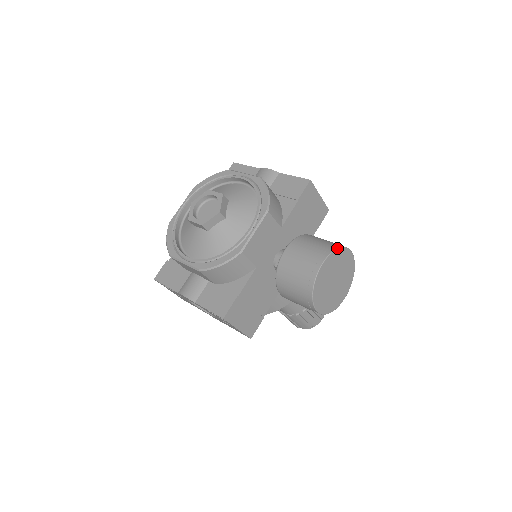
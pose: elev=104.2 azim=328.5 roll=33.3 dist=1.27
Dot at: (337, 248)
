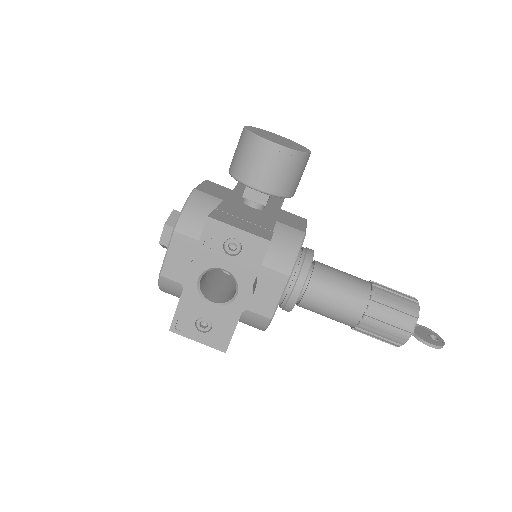
Dot at: (256, 128)
